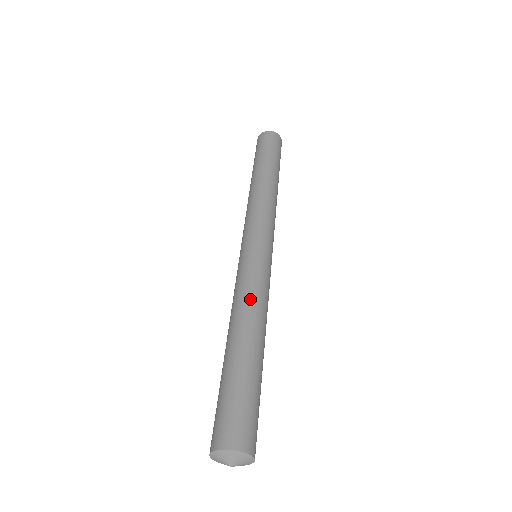
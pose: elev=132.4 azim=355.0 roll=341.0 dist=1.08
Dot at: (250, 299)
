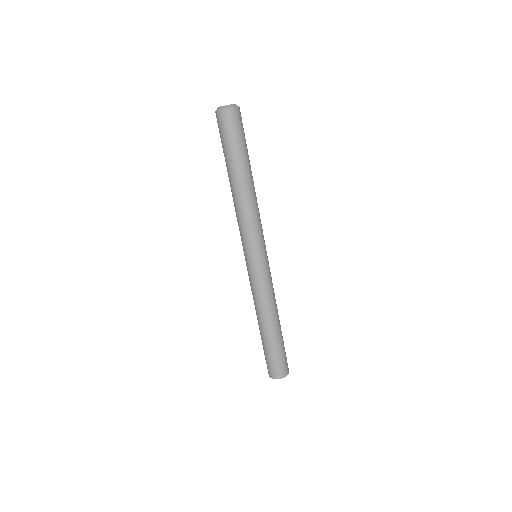
Dot at: (269, 301)
